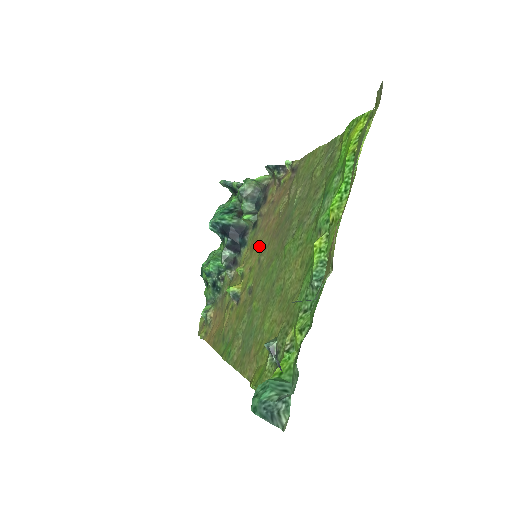
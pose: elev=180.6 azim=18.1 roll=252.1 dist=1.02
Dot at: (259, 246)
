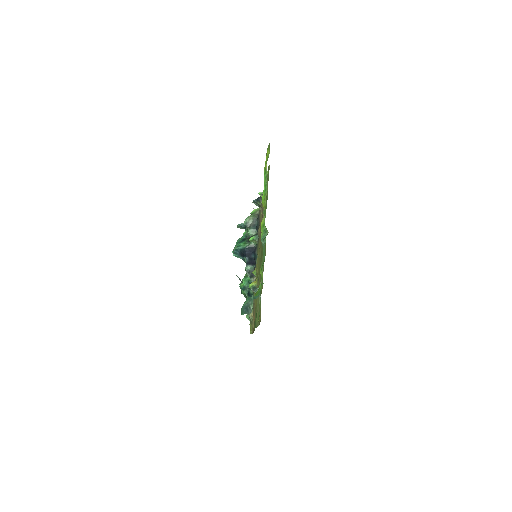
Dot at: occluded
